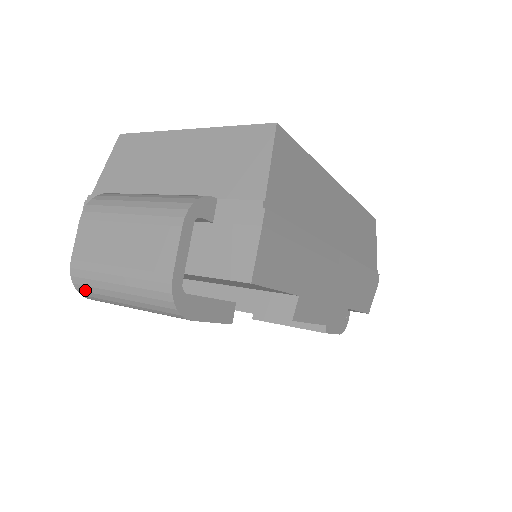
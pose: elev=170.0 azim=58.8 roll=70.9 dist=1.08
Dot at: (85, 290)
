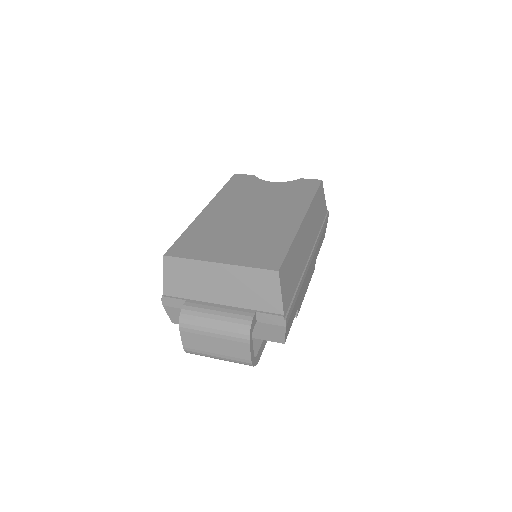
Dot at: (195, 354)
